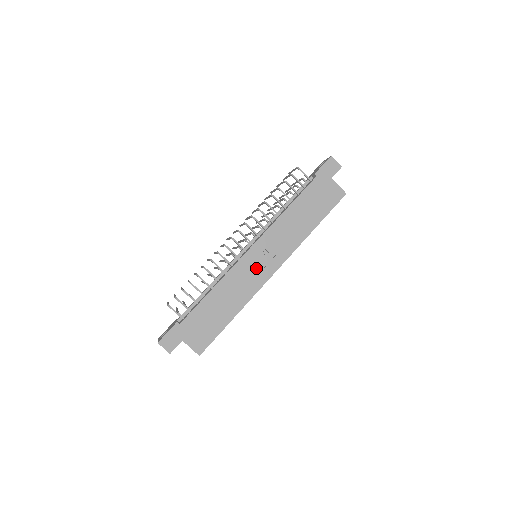
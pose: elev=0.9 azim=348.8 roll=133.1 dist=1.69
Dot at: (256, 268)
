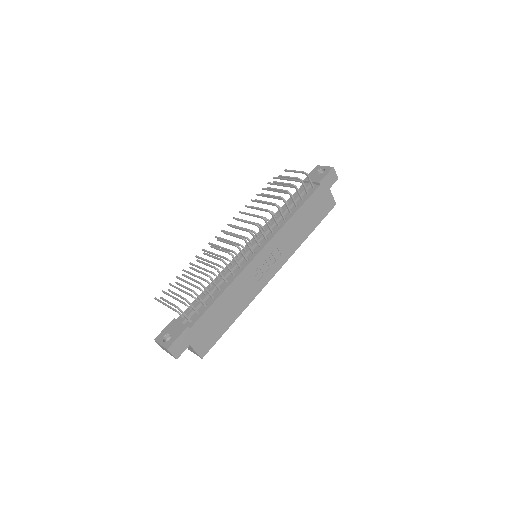
Dot at: (261, 271)
